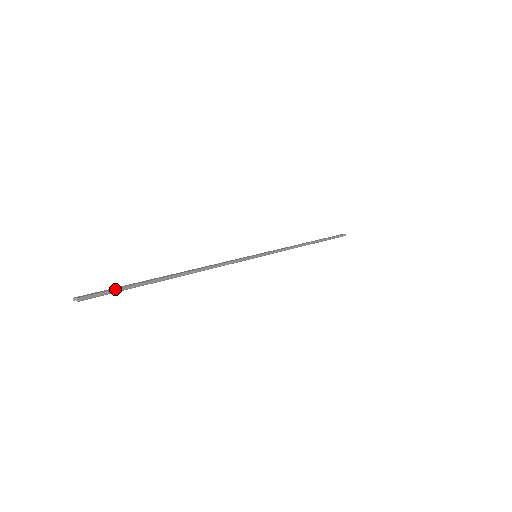
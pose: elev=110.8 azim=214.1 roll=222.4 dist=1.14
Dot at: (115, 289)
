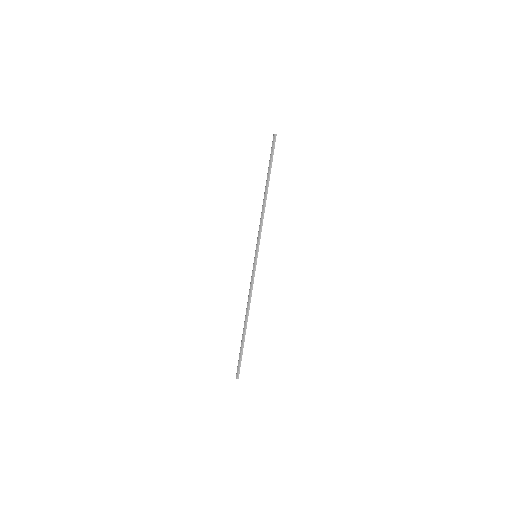
Dot at: (240, 360)
